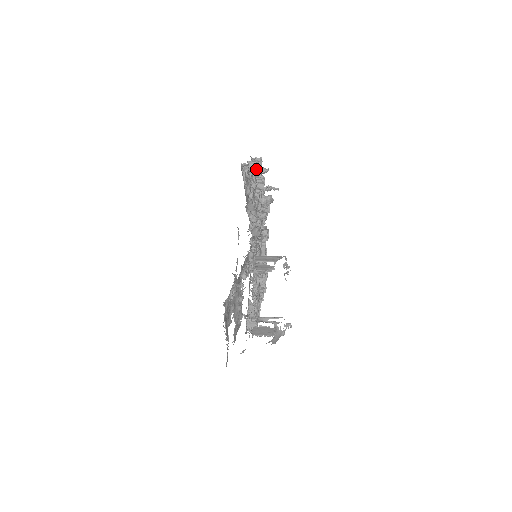
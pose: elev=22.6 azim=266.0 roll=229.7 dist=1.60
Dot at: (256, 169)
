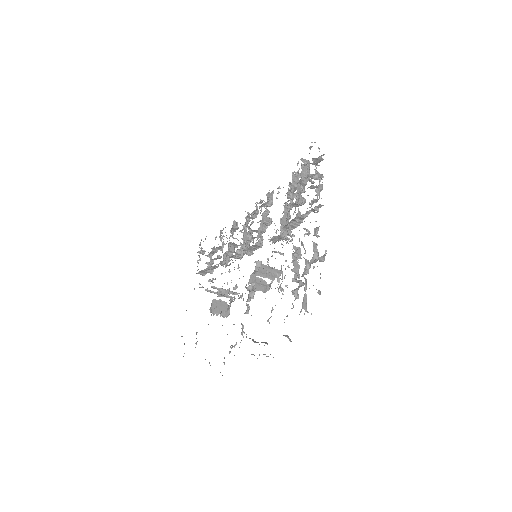
Dot at: occluded
